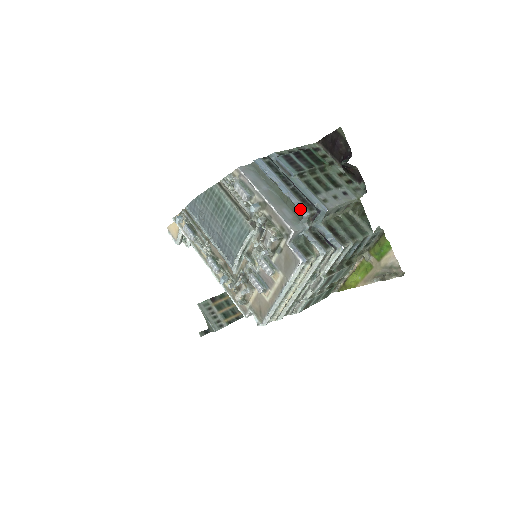
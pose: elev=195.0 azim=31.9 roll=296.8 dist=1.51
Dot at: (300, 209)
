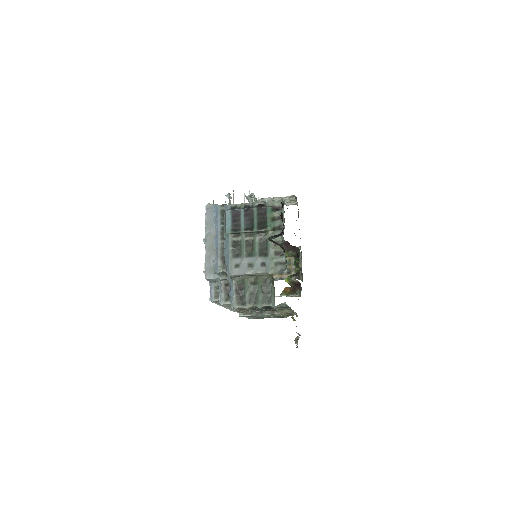
Dot at: (215, 264)
